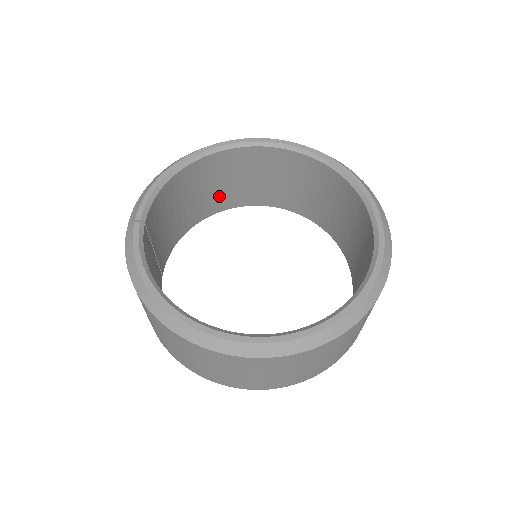
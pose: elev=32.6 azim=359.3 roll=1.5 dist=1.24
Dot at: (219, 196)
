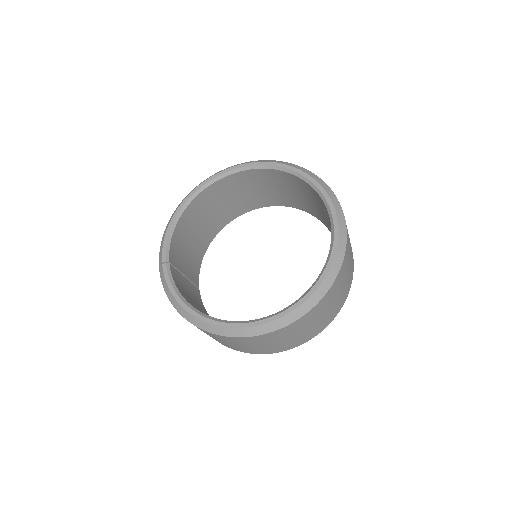
Dot at: (220, 216)
